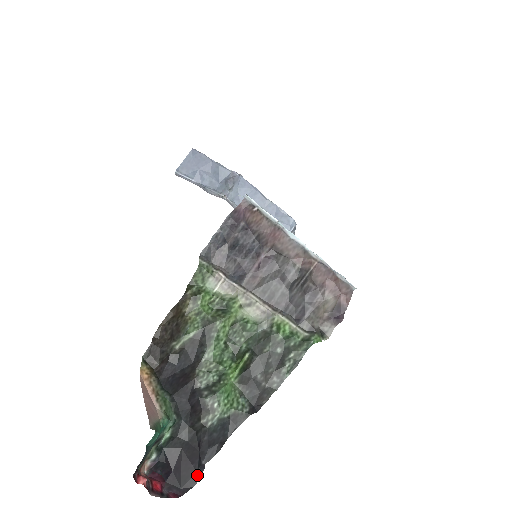
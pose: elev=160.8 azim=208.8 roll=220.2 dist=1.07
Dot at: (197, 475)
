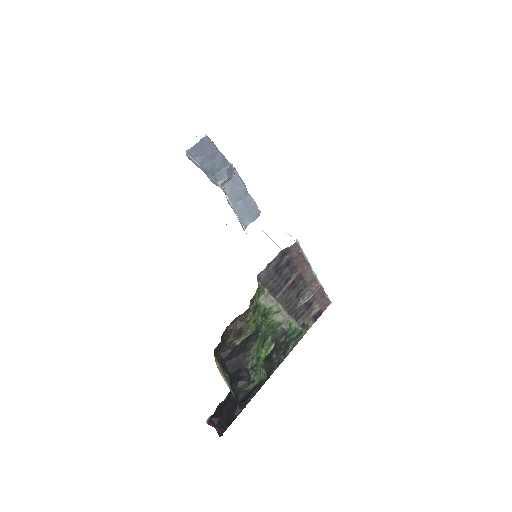
Dot at: (234, 418)
